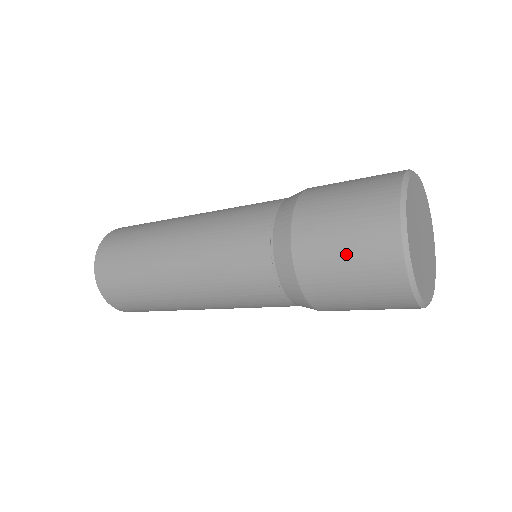
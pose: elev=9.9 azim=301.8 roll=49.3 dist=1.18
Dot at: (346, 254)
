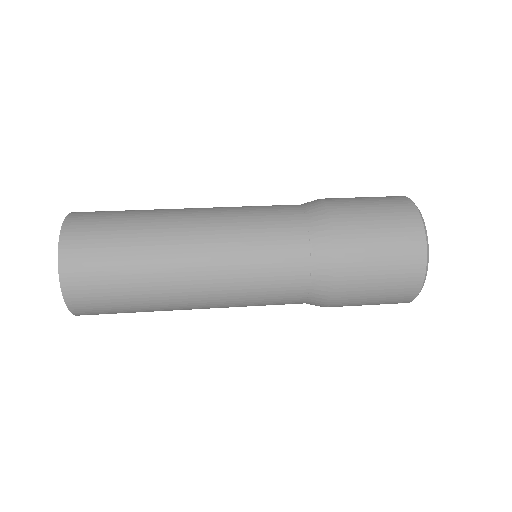
Dot at: (383, 270)
